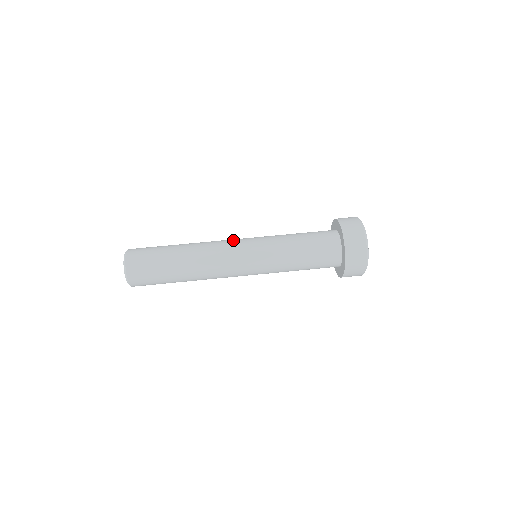
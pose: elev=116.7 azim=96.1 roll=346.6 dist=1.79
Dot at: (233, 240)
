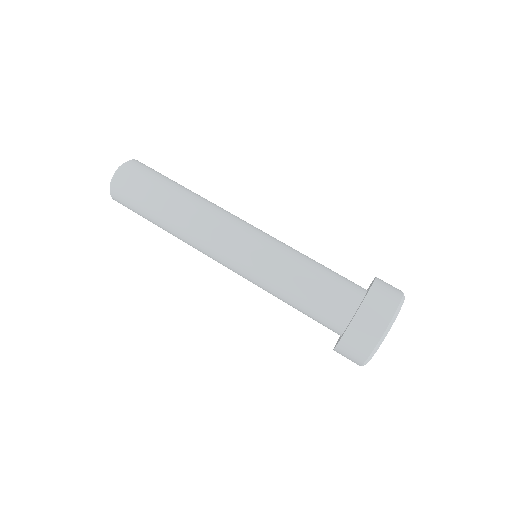
Dot at: (233, 228)
